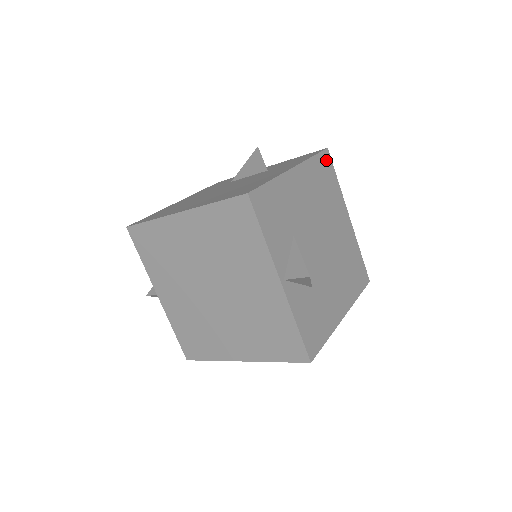
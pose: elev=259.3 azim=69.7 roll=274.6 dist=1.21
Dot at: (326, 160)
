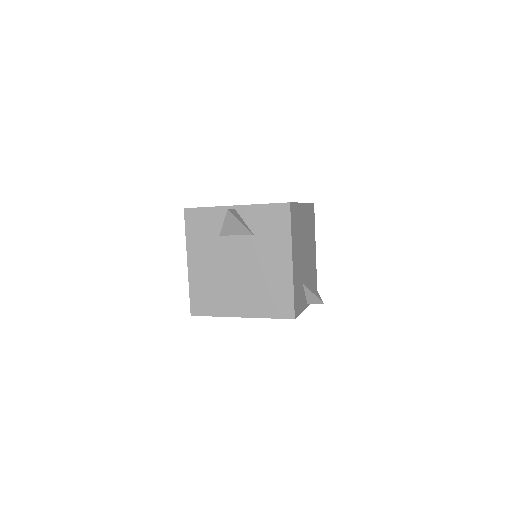
Dot at: (292, 211)
